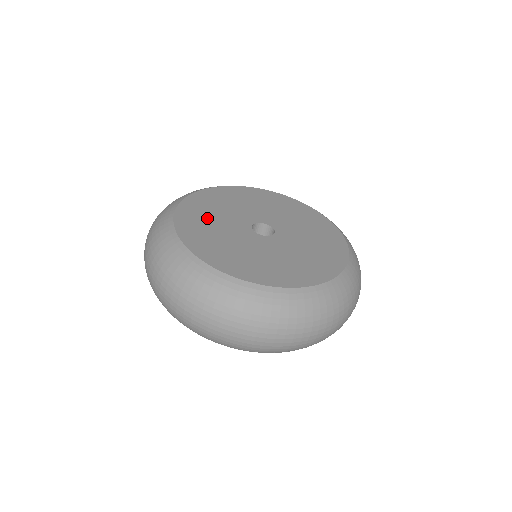
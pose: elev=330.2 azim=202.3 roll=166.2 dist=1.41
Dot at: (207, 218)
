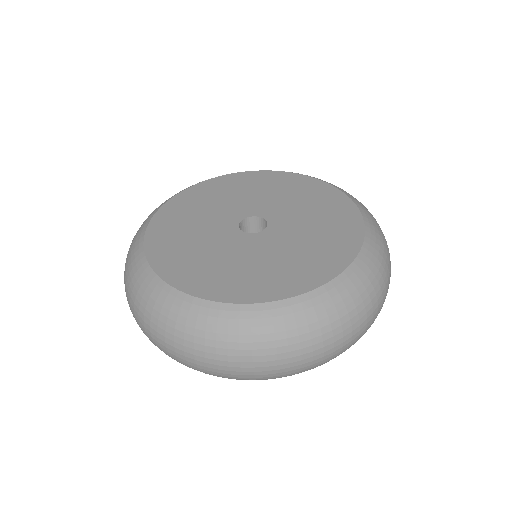
Dot at: (204, 203)
